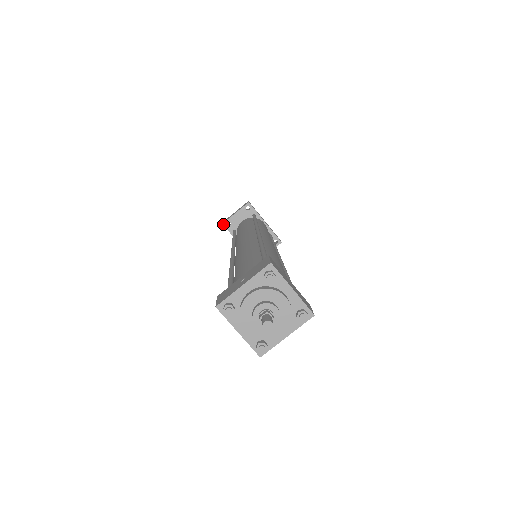
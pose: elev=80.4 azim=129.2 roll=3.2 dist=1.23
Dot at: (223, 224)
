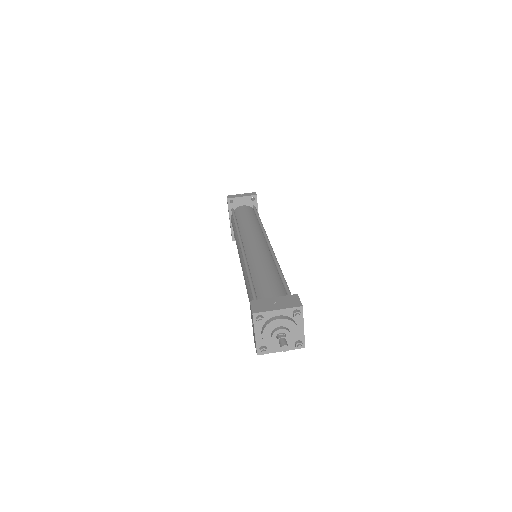
Dot at: (228, 199)
